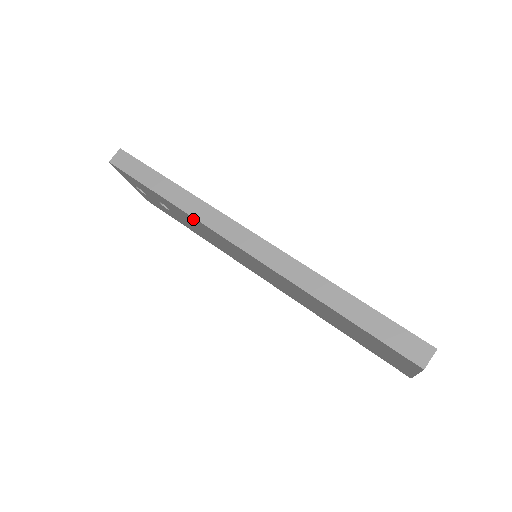
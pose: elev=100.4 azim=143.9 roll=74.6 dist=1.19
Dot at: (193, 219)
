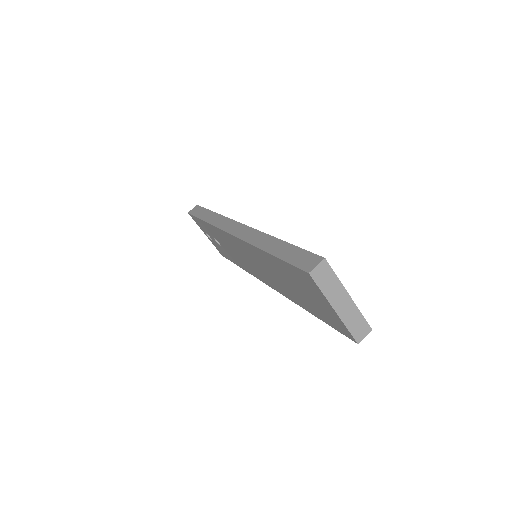
Dot at: (216, 230)
